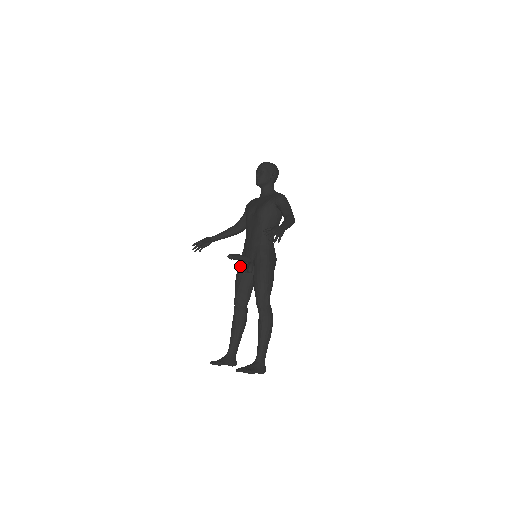
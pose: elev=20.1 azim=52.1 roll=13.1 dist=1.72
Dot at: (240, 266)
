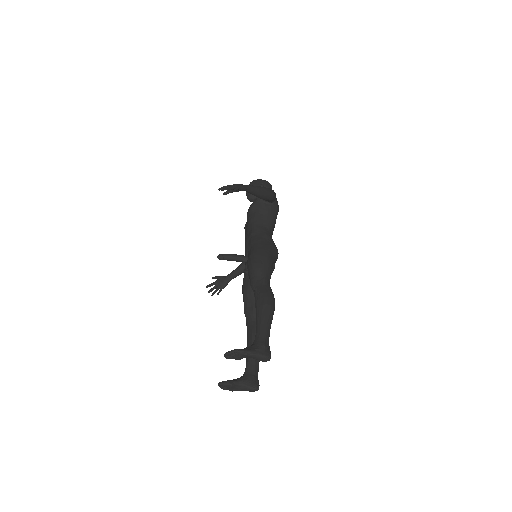
Dot at: (244, 275)
